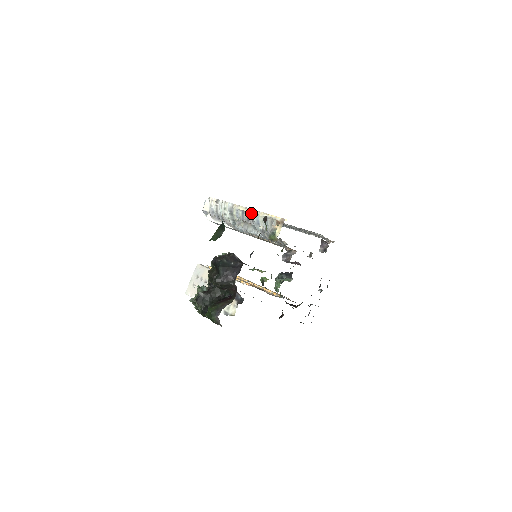
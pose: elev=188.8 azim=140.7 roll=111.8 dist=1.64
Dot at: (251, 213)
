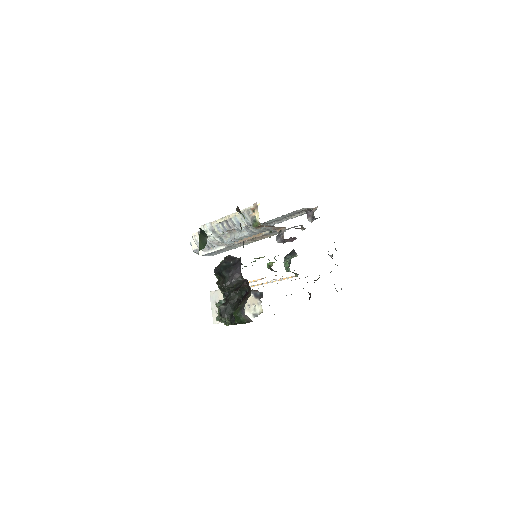
Dot at: (228, 219)
